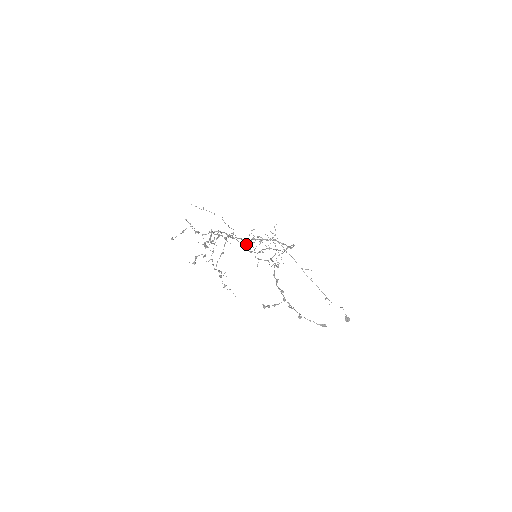
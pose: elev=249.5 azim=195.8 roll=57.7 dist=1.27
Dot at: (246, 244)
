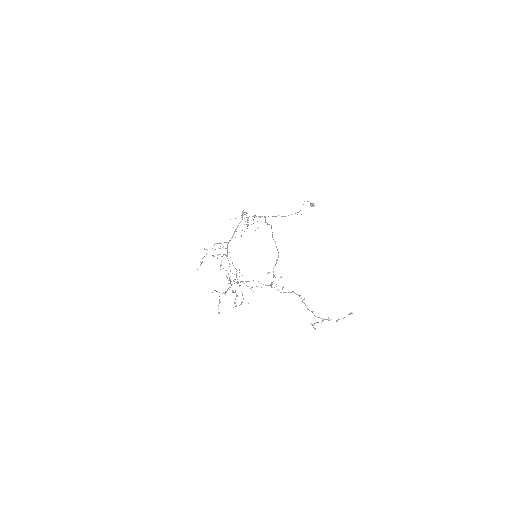
Dot at: occluded
